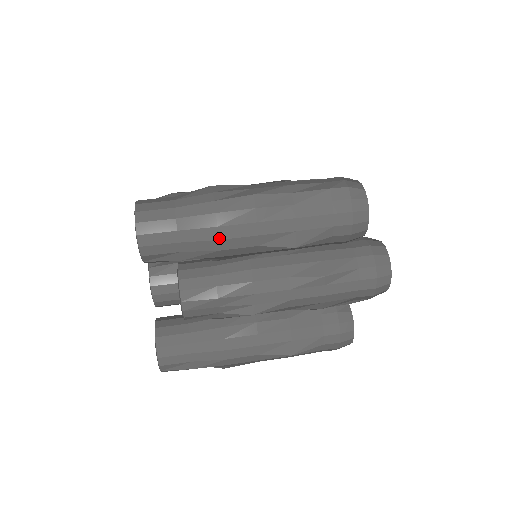
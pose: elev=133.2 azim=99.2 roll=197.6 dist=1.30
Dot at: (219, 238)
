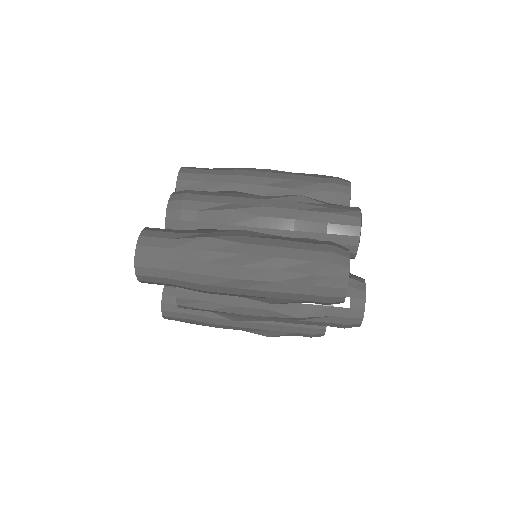
Dot at: (205, 290)
